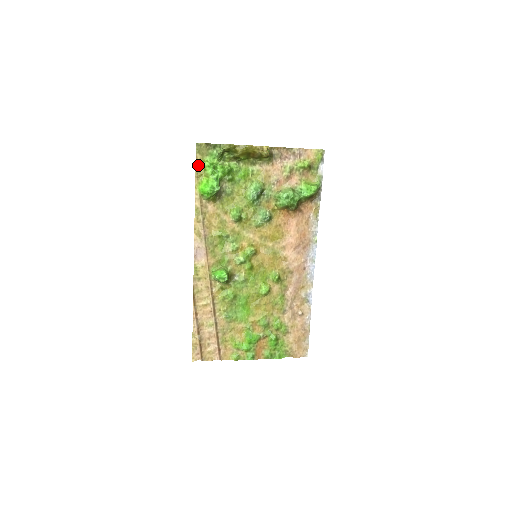
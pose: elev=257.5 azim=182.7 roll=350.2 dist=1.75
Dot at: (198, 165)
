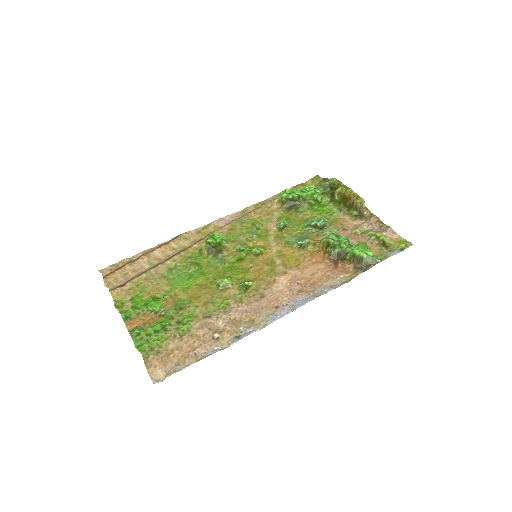
Dot at: (302, 185)
